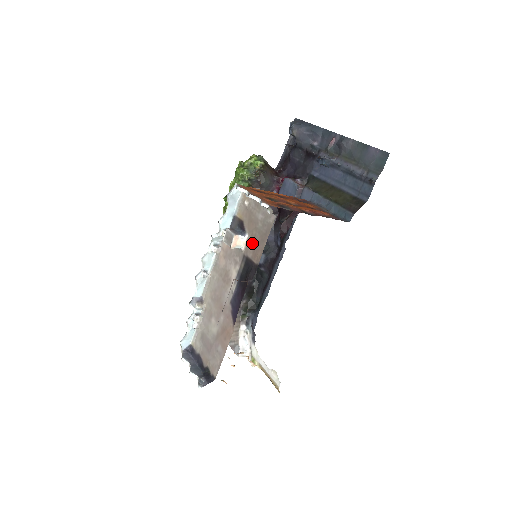
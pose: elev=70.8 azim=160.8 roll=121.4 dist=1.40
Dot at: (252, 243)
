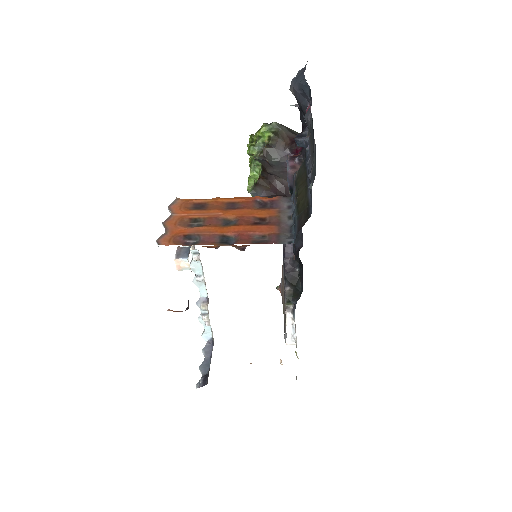
Dot at: occluded
